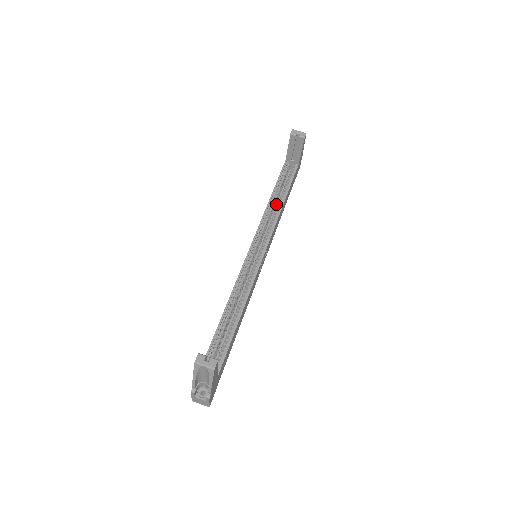
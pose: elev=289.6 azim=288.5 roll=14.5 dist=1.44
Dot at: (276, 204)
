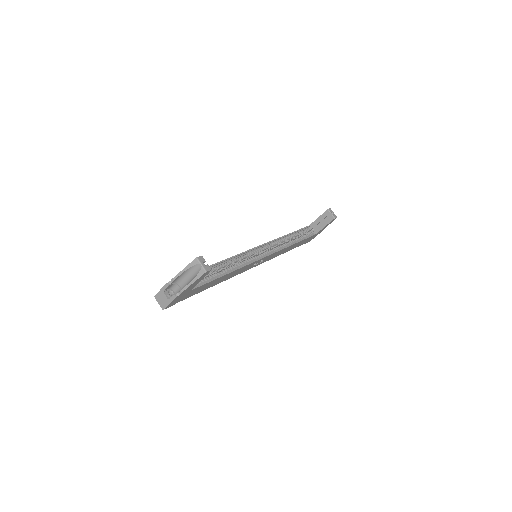
Dot at: occluded
